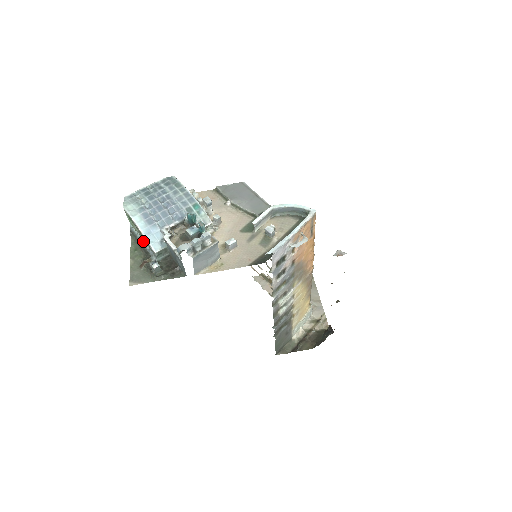
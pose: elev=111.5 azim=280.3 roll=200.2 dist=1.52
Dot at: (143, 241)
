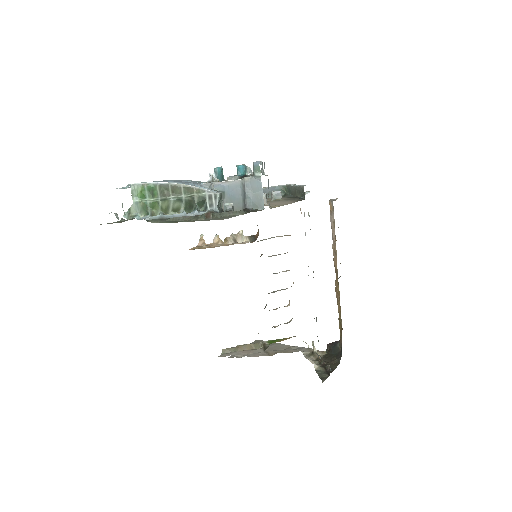
Dot at: (176, 214)
